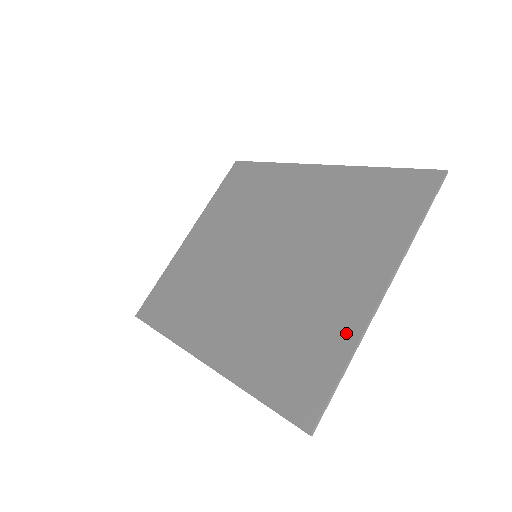
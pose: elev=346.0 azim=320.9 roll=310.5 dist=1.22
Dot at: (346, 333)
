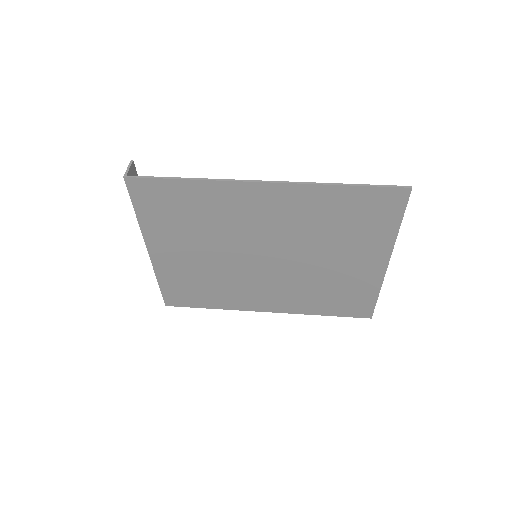
Dot at: (371, 284)
